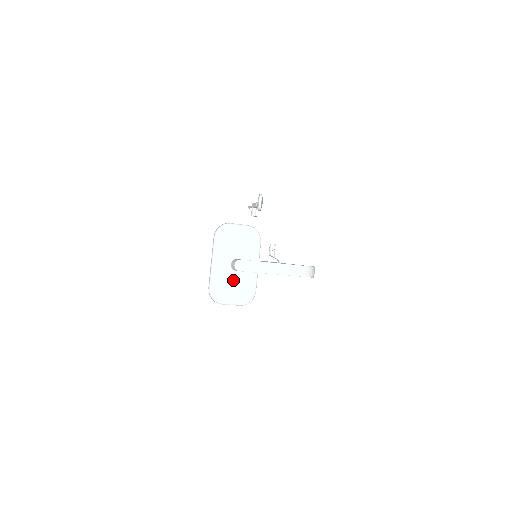
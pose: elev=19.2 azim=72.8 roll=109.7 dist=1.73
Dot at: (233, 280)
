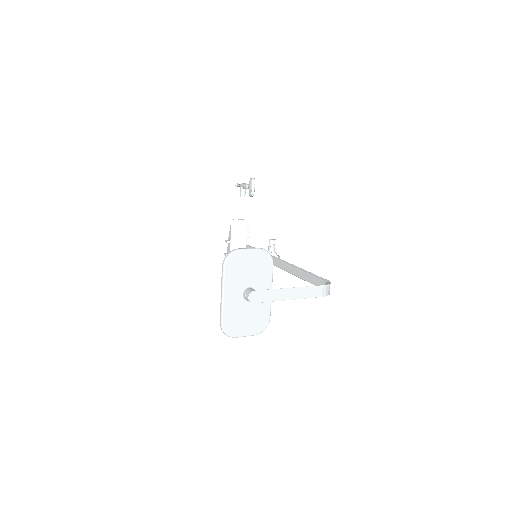
Dot at: (246, 310)
